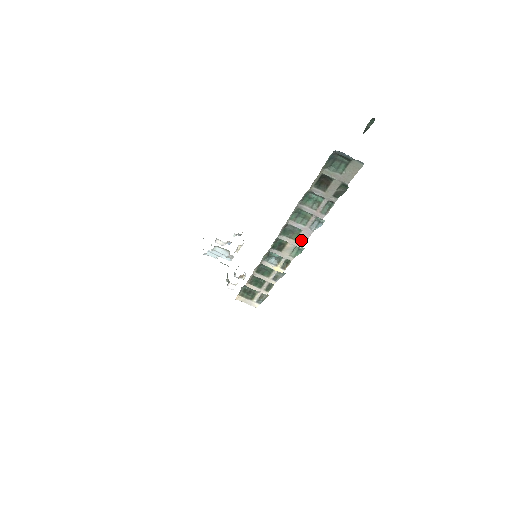
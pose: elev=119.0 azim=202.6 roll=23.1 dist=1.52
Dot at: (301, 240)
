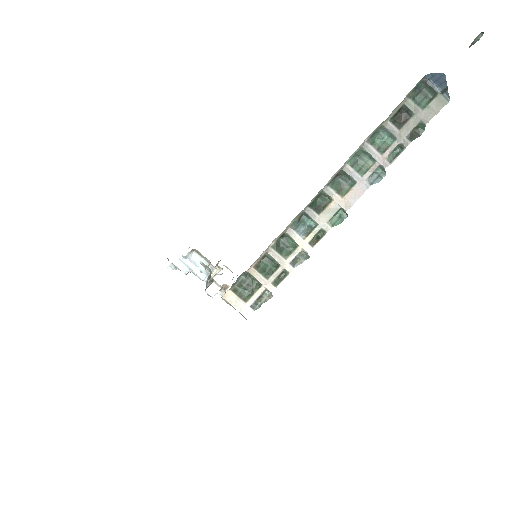
Dot at: (350, 199)
